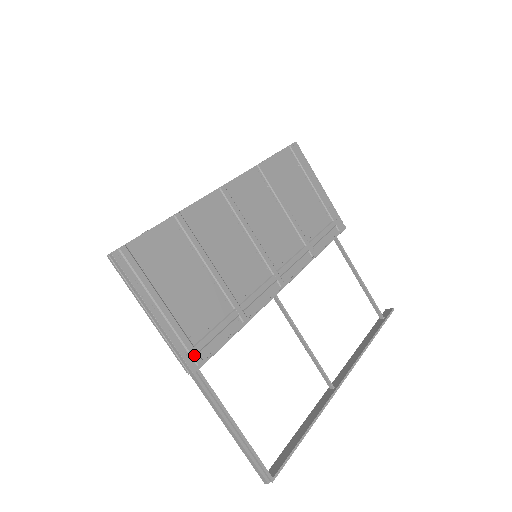
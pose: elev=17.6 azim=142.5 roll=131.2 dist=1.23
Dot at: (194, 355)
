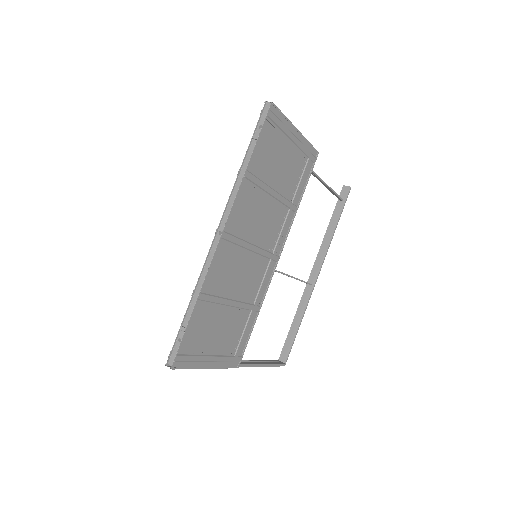
Dot at: (236, 360)
